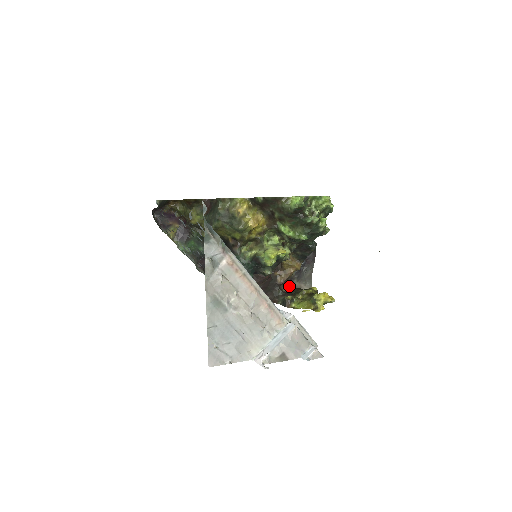
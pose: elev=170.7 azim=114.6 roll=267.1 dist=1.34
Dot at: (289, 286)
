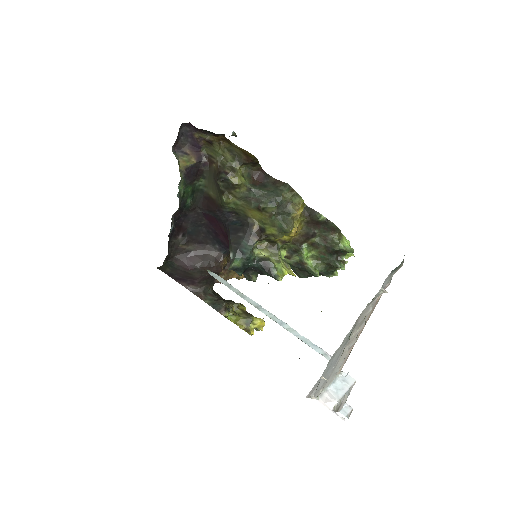
Dot at: occluded
